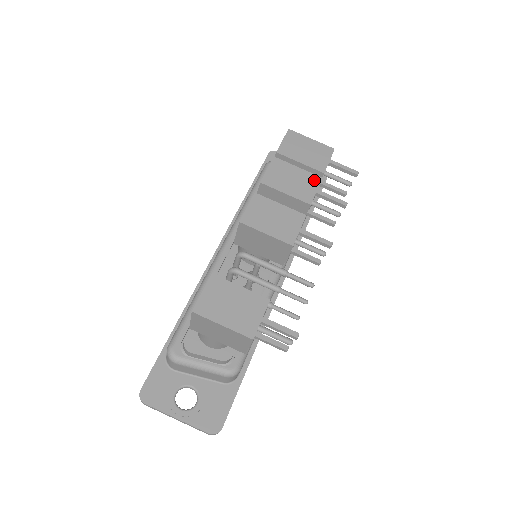
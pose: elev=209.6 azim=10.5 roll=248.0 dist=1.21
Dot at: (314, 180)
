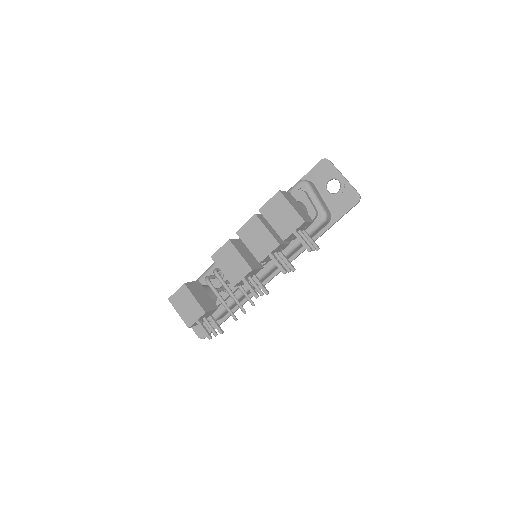
Dot at: (273, 244)
